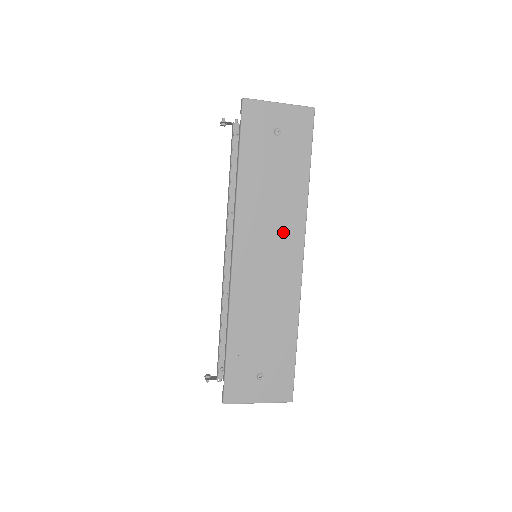
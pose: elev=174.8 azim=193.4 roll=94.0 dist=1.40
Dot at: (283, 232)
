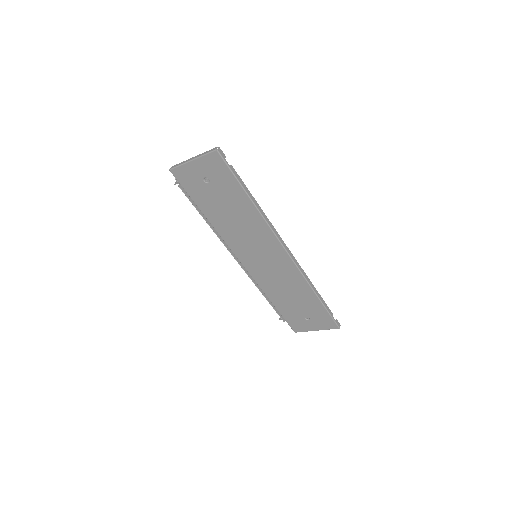
Dot at: (260, 240)
